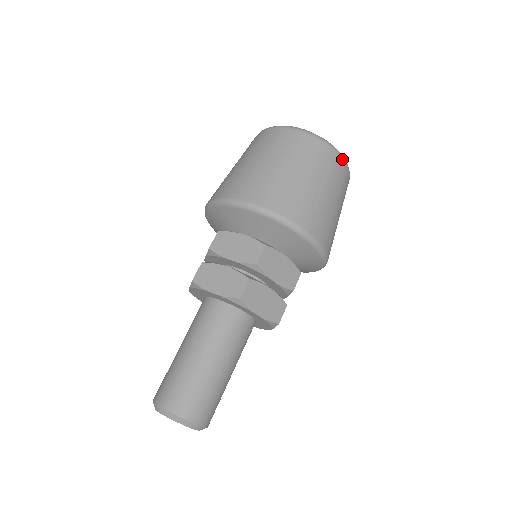
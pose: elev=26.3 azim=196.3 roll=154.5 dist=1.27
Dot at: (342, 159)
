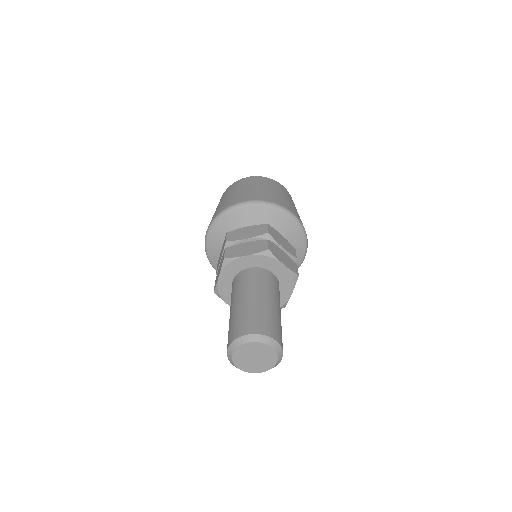
Dot at: (251, 177)
